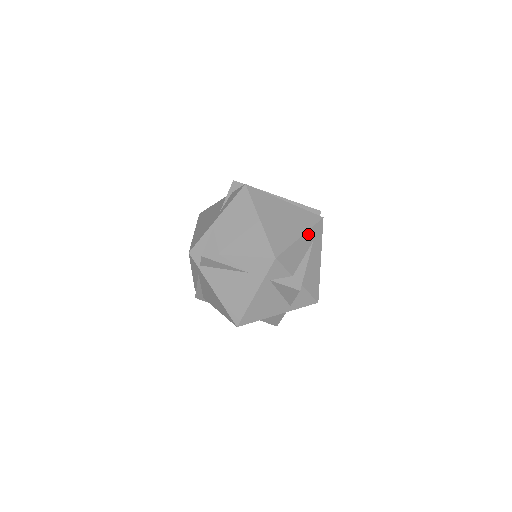
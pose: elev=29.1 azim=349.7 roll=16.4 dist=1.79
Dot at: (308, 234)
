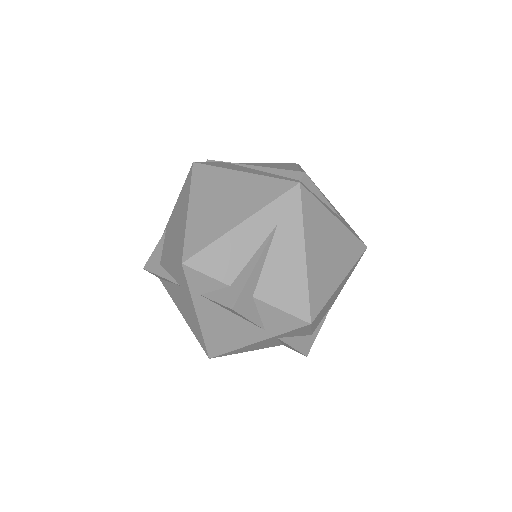
Dot at: (260, 216)
